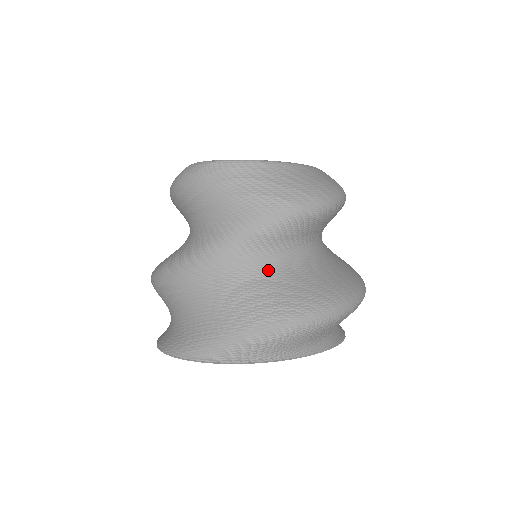
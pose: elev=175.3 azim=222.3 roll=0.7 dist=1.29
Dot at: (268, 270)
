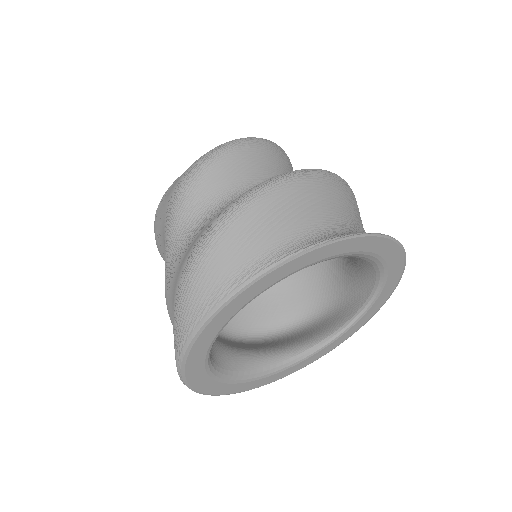
Dot at: (194, 239)
